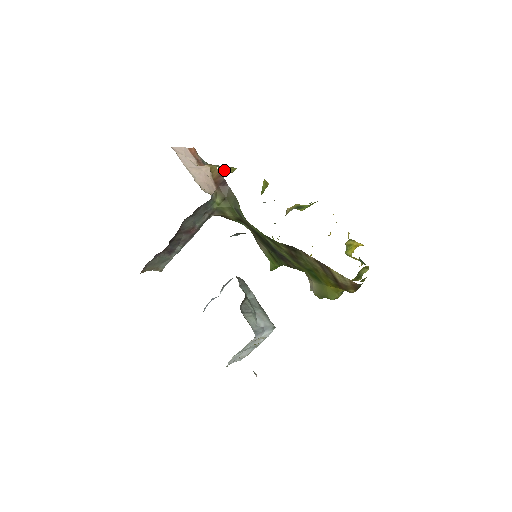
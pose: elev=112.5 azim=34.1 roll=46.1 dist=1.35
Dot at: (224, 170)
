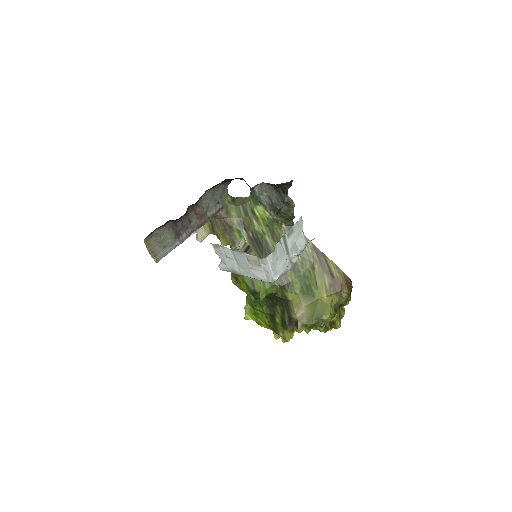
Dot at: occluded
